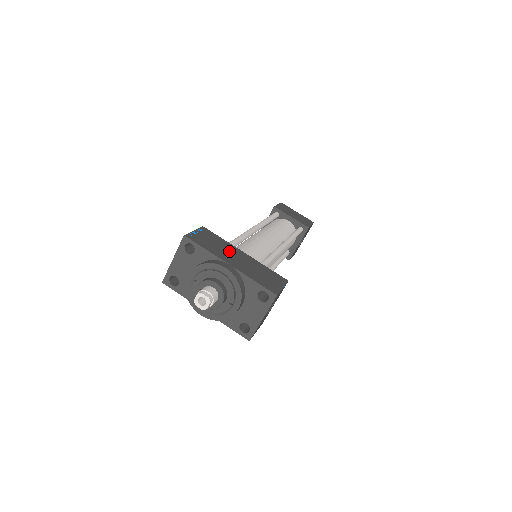
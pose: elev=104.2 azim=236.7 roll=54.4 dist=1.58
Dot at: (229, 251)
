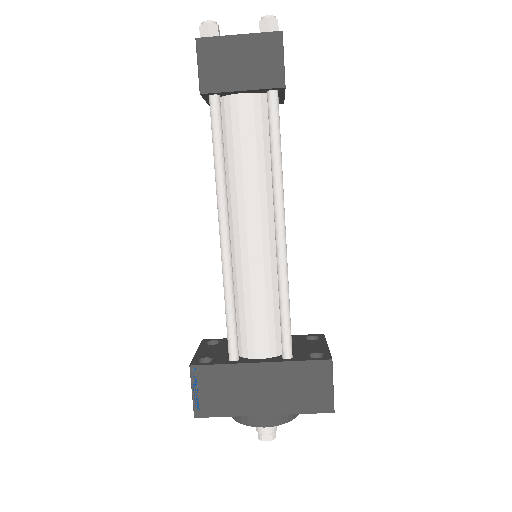
Dot at: (245, 385)
